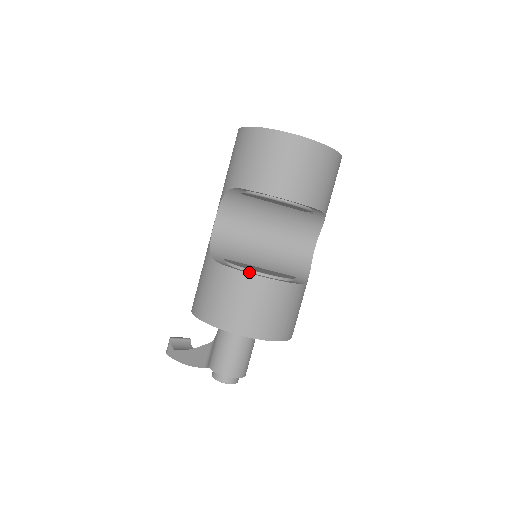
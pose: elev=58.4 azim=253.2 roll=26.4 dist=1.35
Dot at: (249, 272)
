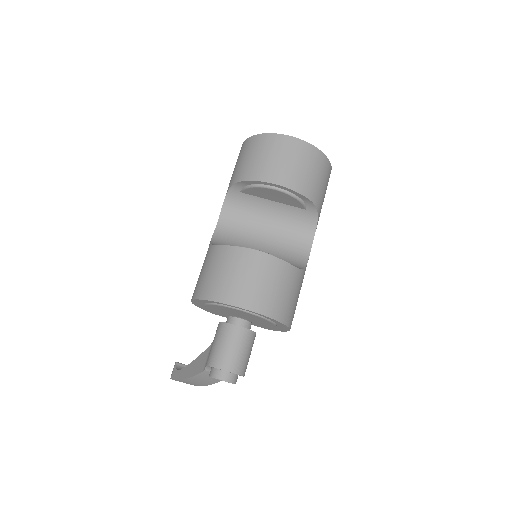
Dot at: (243, 249)
